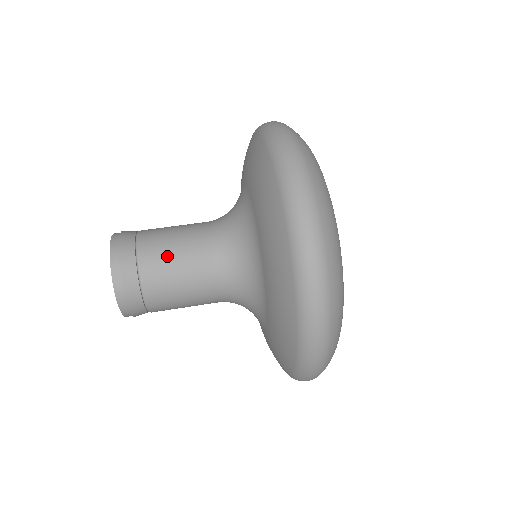
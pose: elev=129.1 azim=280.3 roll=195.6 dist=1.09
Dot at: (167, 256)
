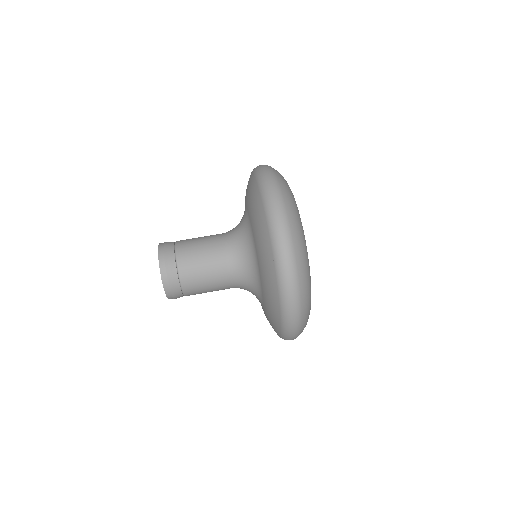
Dot at: (197, 265)
